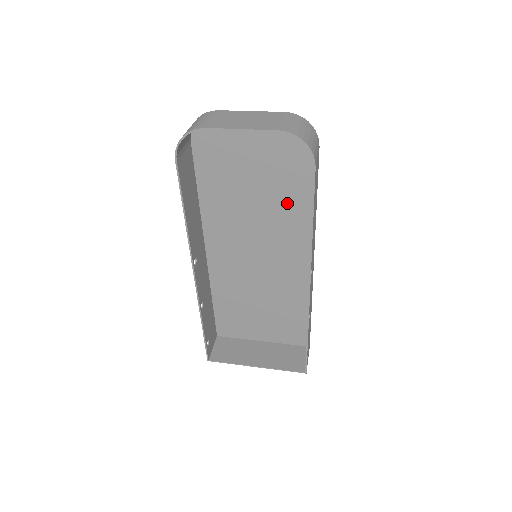
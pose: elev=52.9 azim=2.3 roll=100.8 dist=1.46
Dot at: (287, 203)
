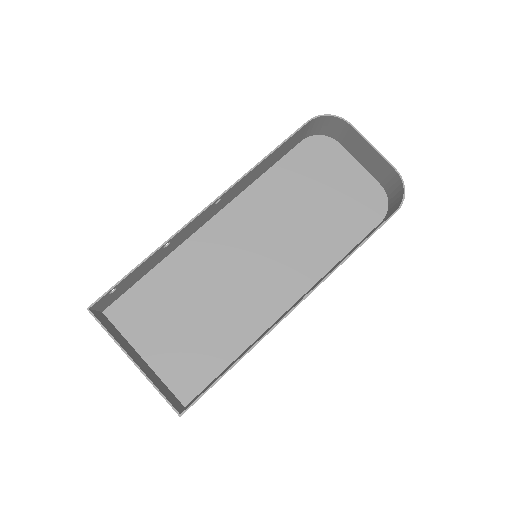
Dot at: (321, 241)
